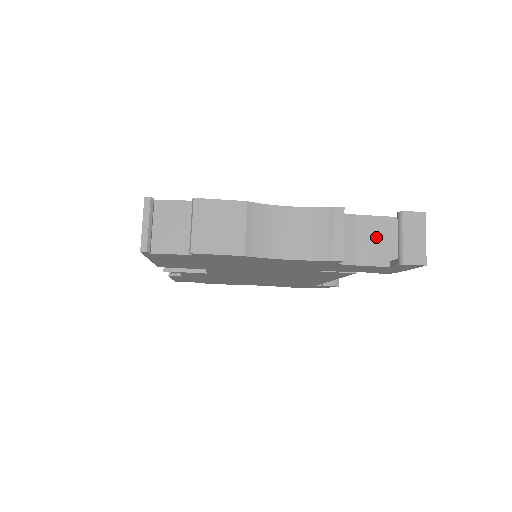
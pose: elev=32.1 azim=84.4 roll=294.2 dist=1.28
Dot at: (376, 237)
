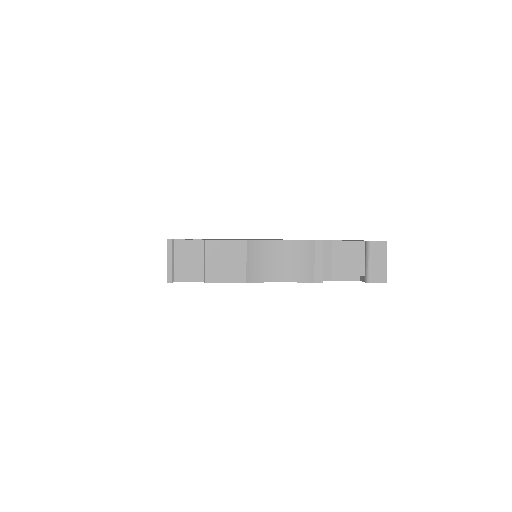
Dot at: (349, 258)
